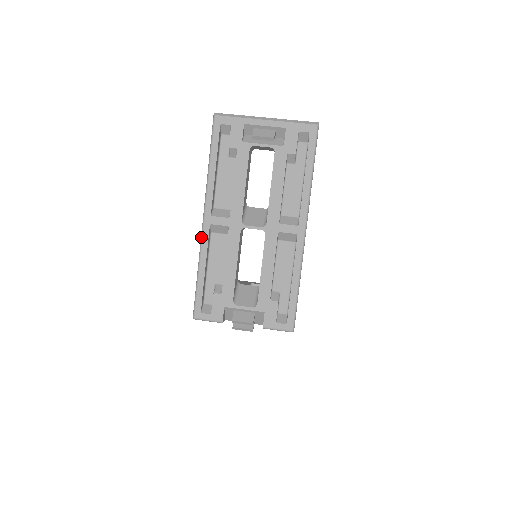
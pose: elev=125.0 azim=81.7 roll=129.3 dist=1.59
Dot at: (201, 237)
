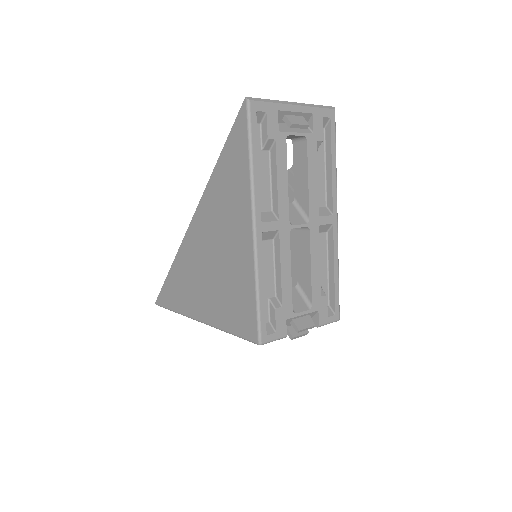
Dot at: (255, 249)
